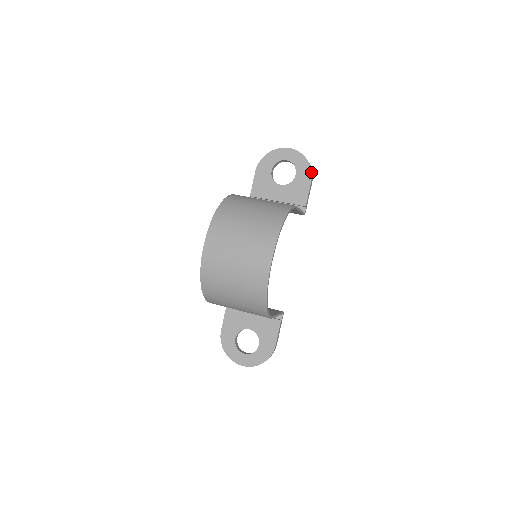
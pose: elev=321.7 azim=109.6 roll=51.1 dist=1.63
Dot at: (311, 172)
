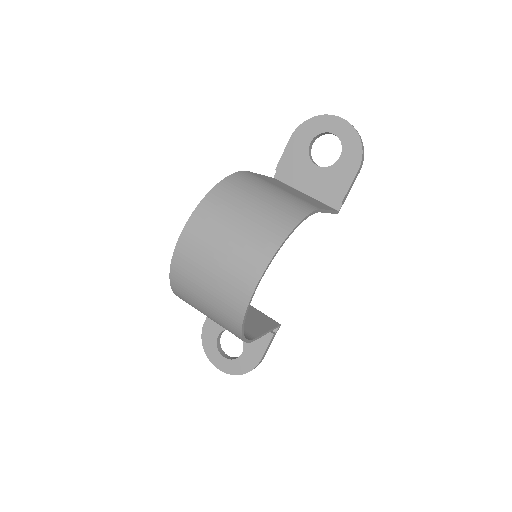
Dot at: (361, 159)
